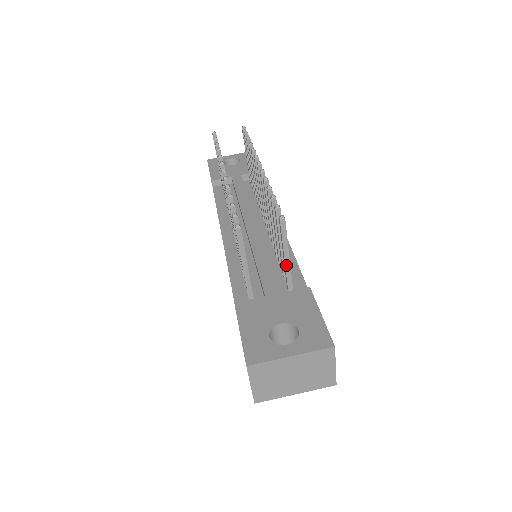
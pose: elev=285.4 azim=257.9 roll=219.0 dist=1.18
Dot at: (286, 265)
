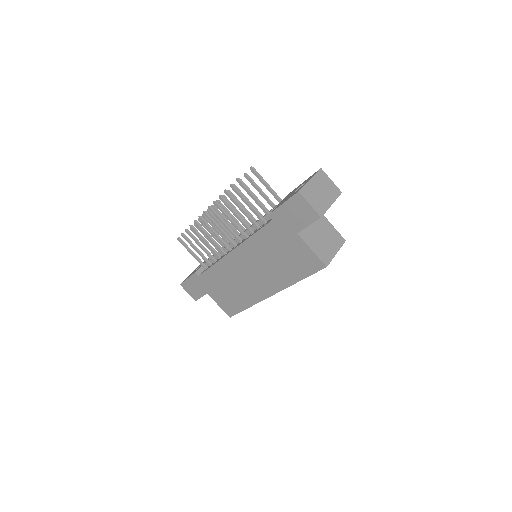
Dot at: (272, 191)
